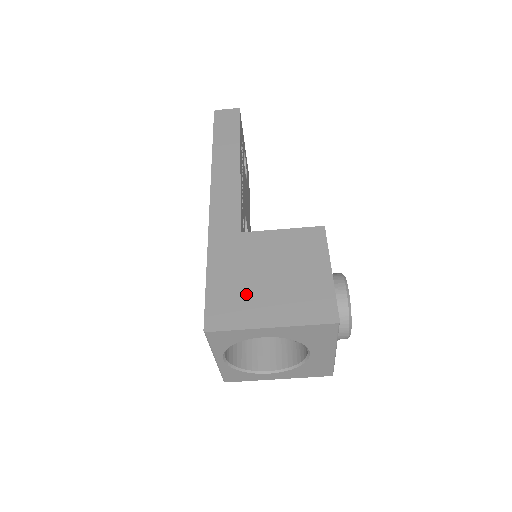
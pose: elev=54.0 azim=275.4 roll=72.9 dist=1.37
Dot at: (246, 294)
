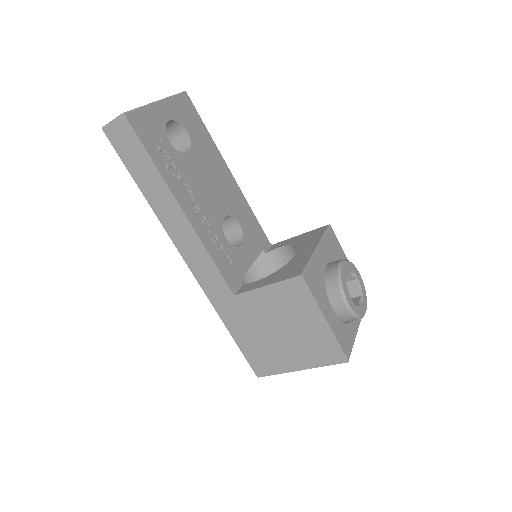
Dot at: (269, 349)
